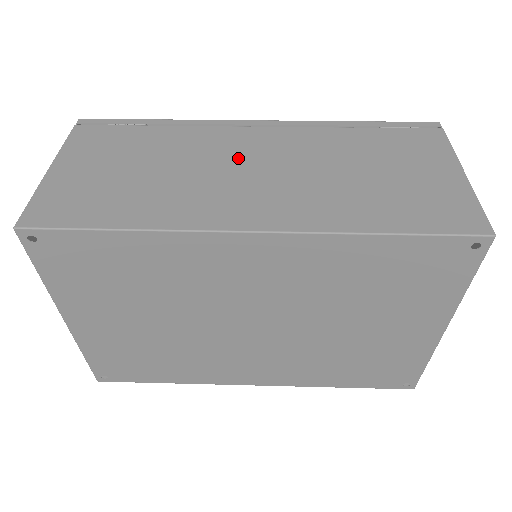
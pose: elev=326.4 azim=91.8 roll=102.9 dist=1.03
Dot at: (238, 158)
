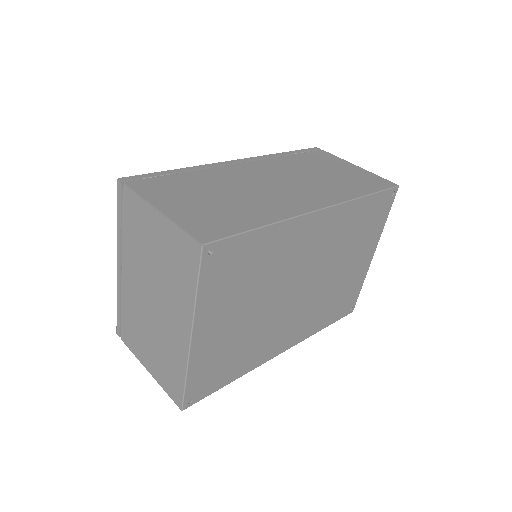
Dot at: (260, 179)
